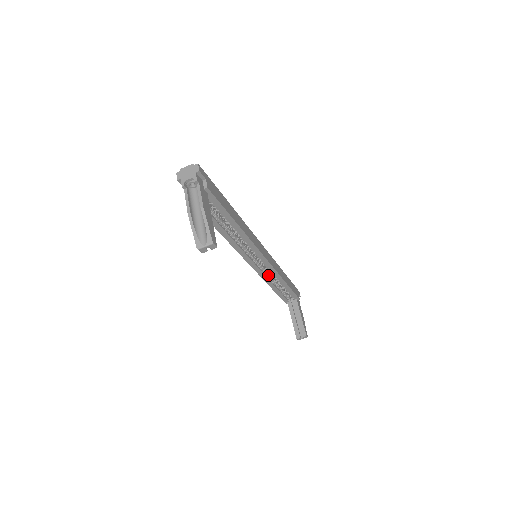
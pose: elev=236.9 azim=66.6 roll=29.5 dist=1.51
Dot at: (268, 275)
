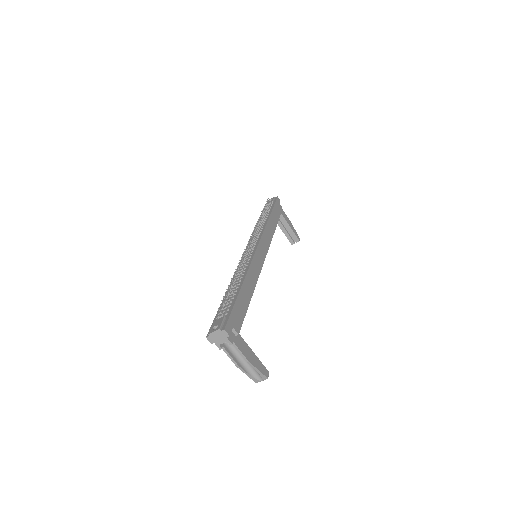
Dot at: occluded
